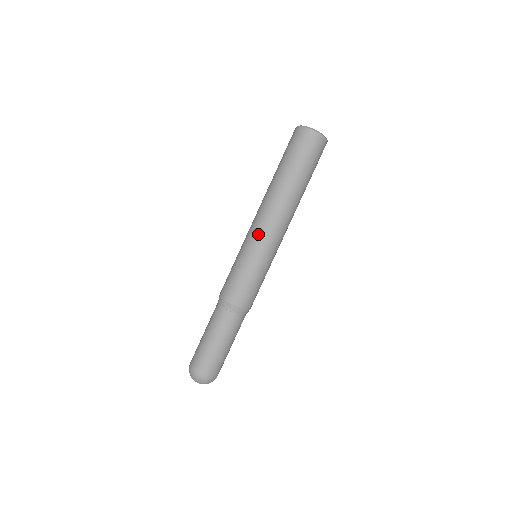
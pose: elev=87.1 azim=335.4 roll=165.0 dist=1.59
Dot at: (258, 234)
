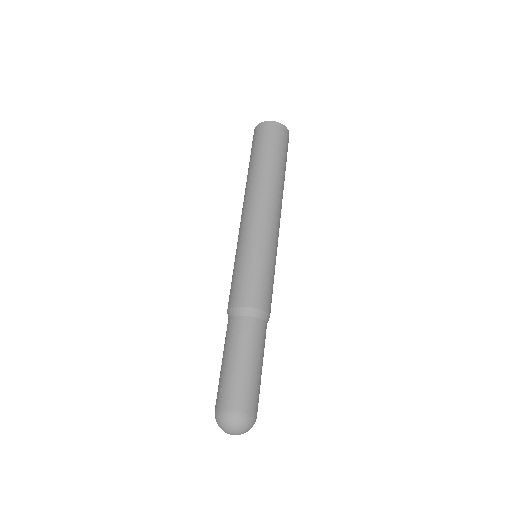
Dot at: (256, 224)
